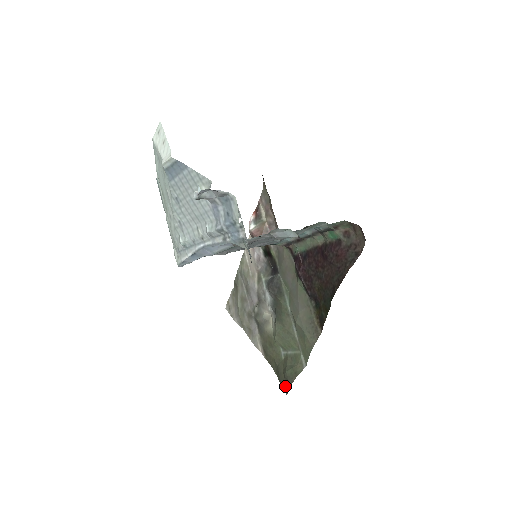
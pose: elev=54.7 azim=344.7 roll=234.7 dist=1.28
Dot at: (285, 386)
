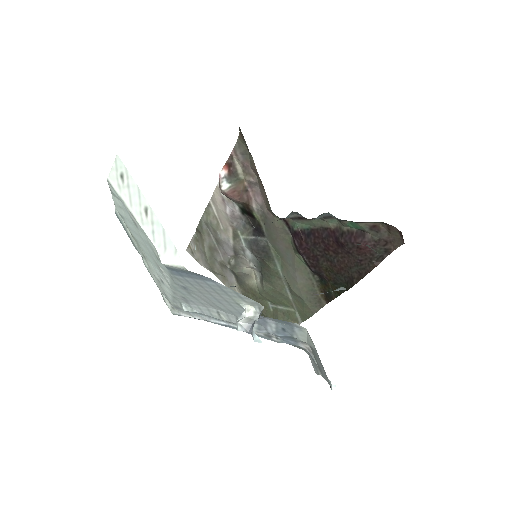
Dot at: occluded
